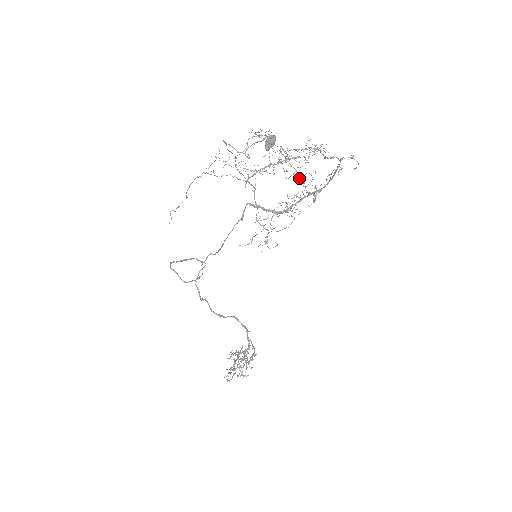
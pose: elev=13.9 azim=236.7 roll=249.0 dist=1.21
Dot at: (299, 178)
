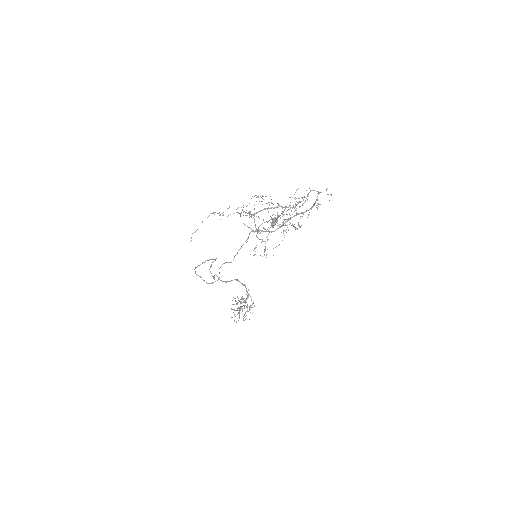
Dot at: (291, 225)
